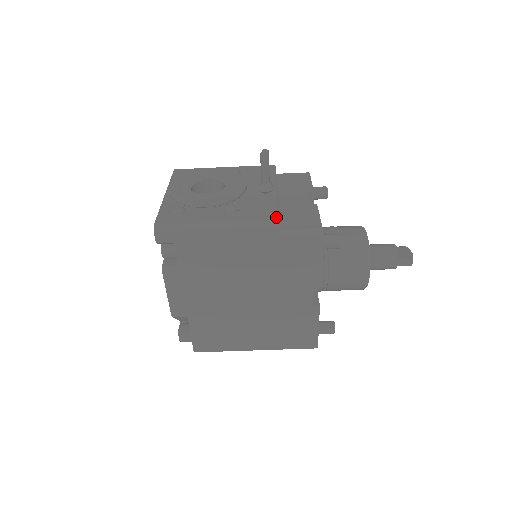
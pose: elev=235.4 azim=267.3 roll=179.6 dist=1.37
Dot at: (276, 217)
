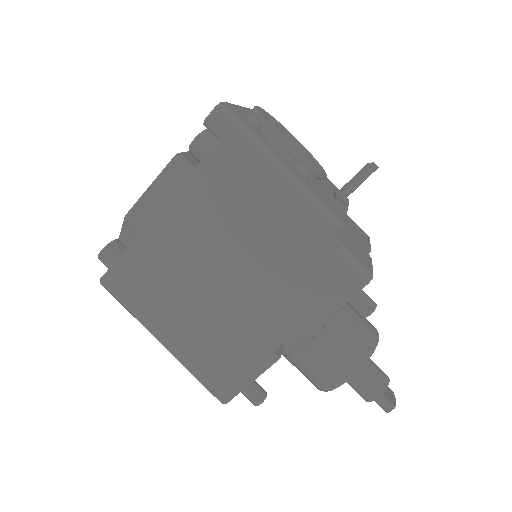
Dot at: (343, 219)
